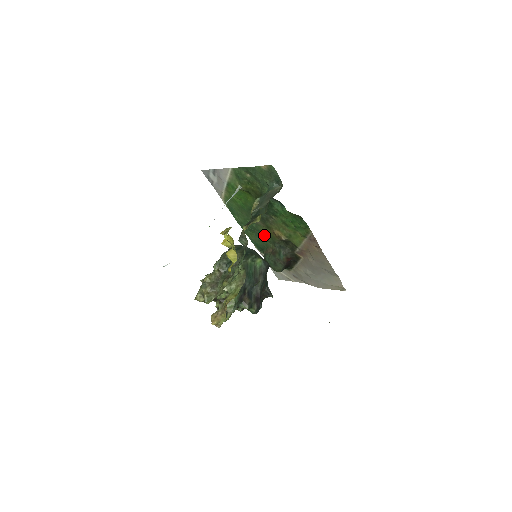
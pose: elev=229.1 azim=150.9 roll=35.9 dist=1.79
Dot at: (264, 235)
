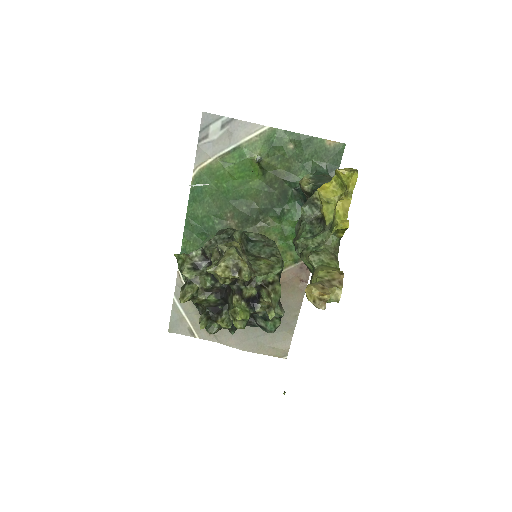
Dot at: occluded
